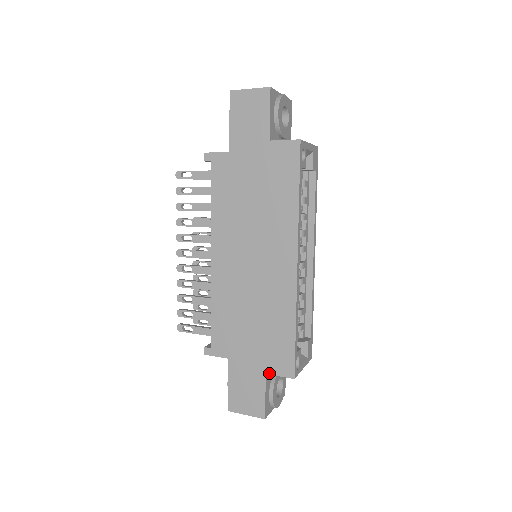
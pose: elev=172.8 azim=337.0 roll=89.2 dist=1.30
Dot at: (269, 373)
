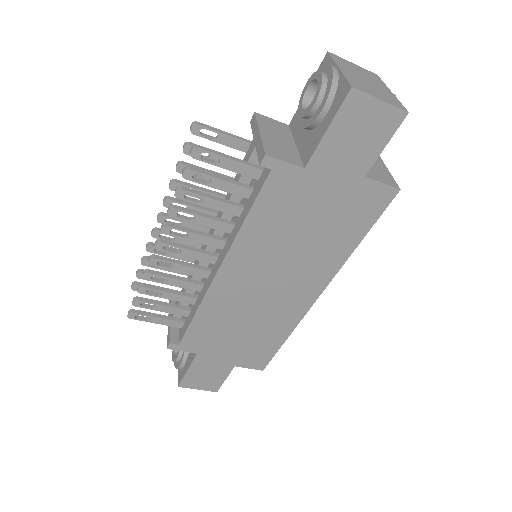
Dot at: (239, 366)
